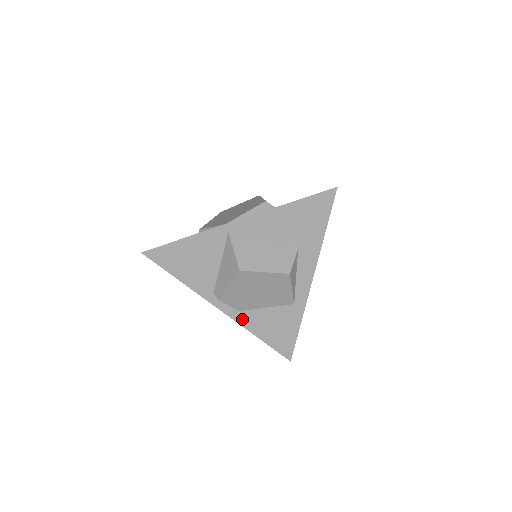
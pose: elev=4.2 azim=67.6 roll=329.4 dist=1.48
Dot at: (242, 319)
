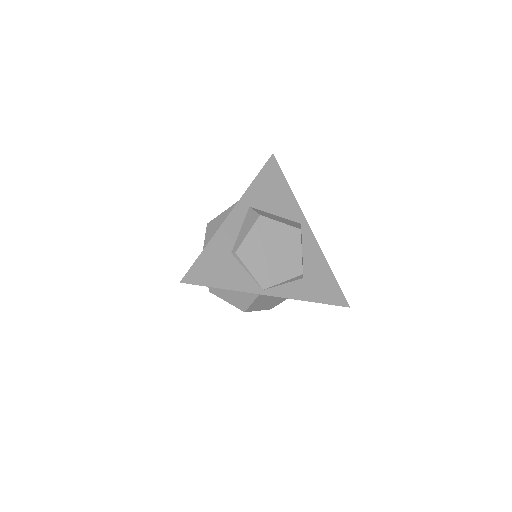
Dot at: occluded
